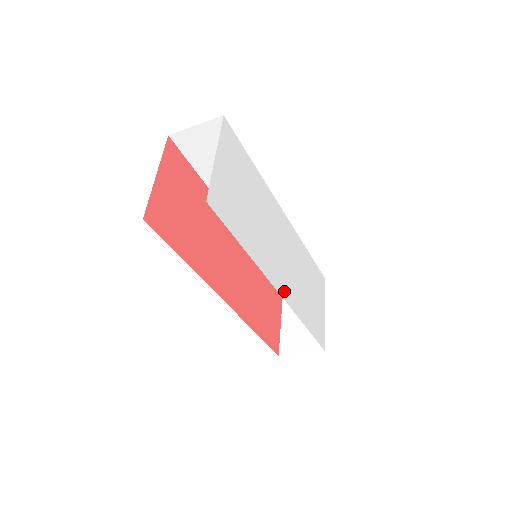
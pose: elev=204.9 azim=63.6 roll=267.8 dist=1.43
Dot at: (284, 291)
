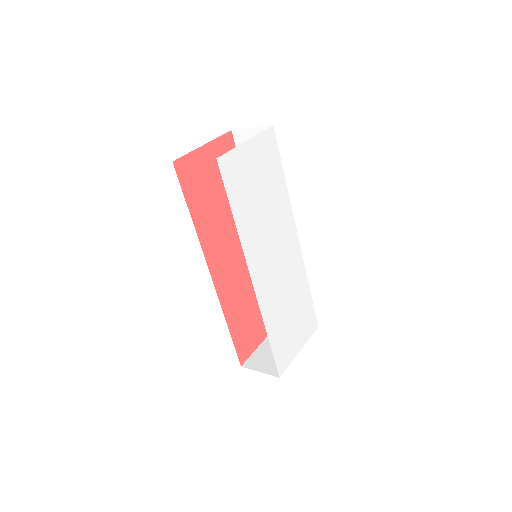
Dot at: (259, 287)
